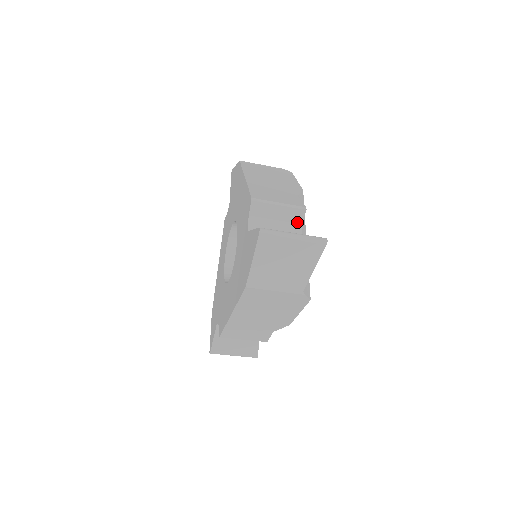
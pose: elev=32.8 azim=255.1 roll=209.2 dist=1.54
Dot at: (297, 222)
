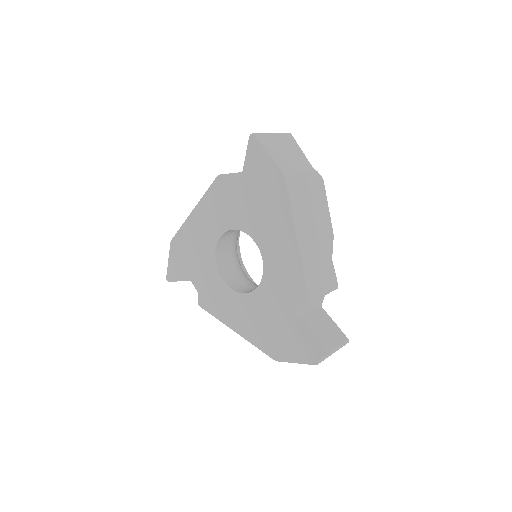
Dot at: occluded
